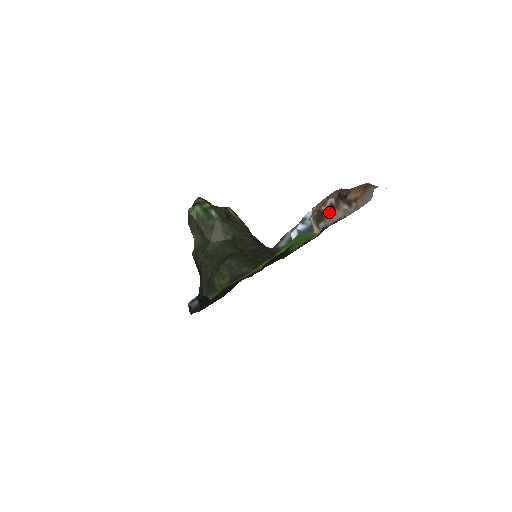
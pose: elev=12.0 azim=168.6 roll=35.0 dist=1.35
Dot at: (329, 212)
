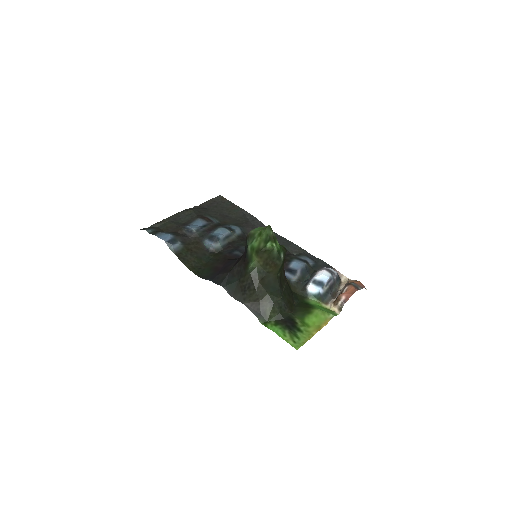
Dot at: (341, 293)
